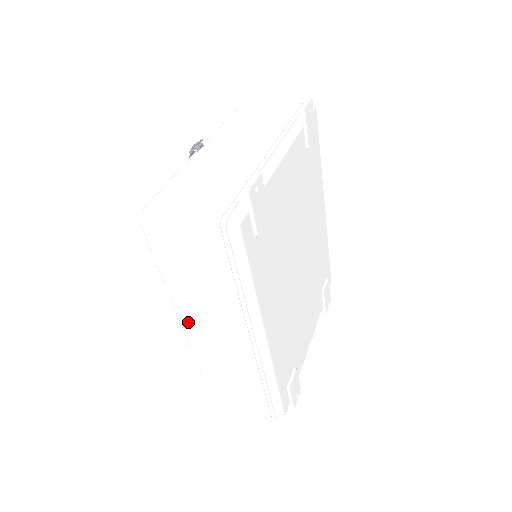
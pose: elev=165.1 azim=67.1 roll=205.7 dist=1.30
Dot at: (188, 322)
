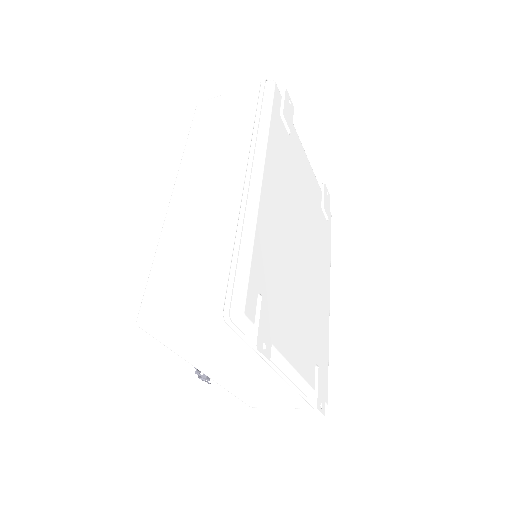
Dot at: (183, 184)
